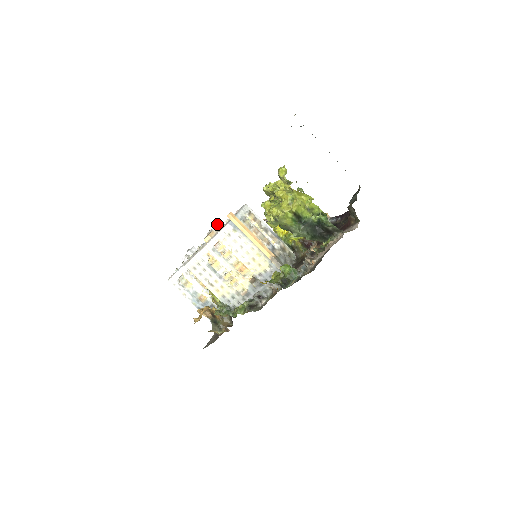
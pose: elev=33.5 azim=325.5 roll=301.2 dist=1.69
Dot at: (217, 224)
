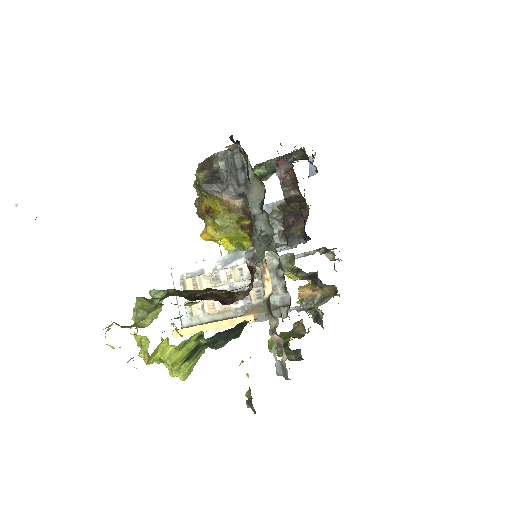
Dot at: occluded
